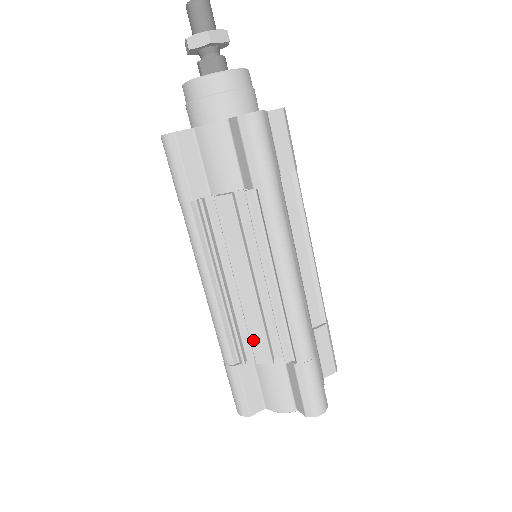
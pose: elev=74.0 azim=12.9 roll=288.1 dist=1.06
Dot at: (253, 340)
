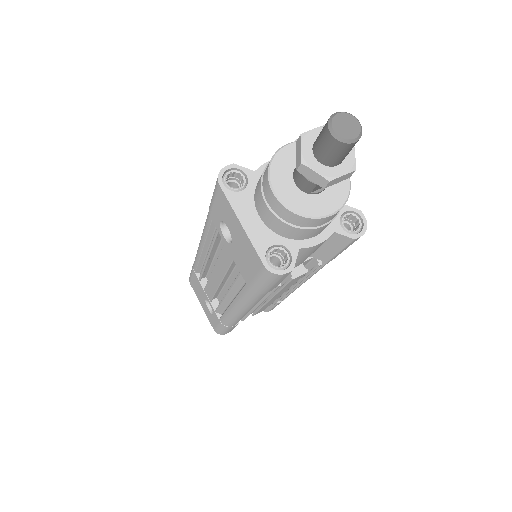
Dot at: (260, 310)
